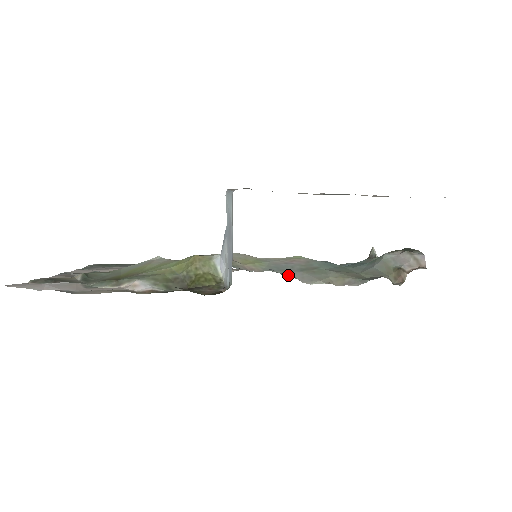
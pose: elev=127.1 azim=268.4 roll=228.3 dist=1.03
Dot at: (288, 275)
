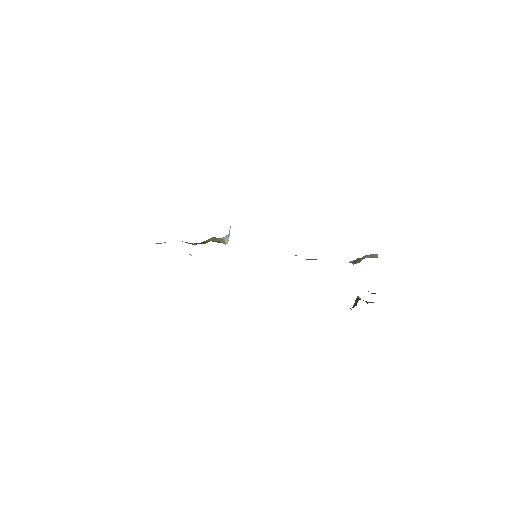
Dot at: occluded
